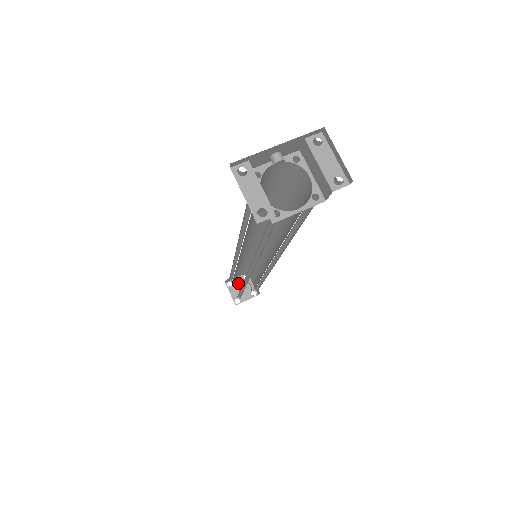
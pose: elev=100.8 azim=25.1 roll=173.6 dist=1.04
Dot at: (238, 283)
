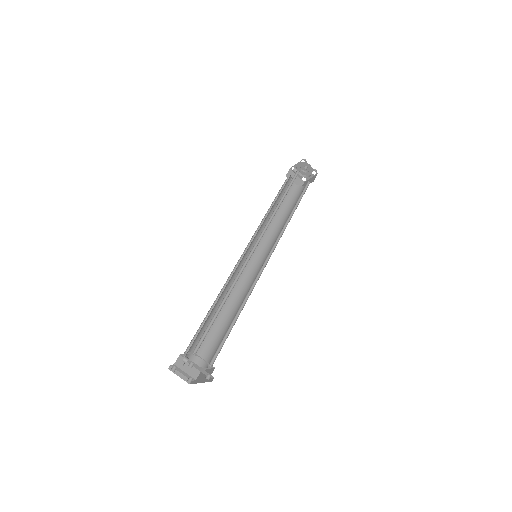
Dot at: (300, 165)
